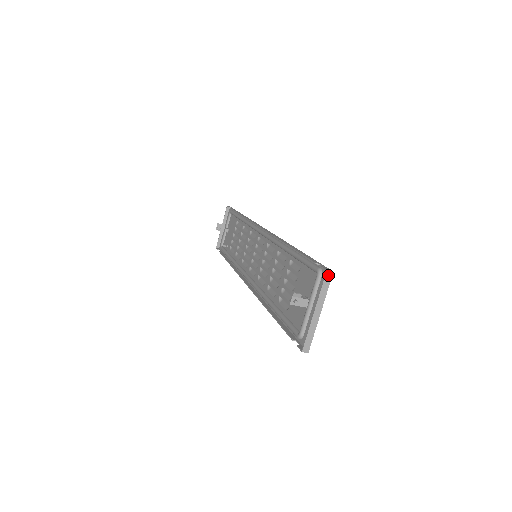
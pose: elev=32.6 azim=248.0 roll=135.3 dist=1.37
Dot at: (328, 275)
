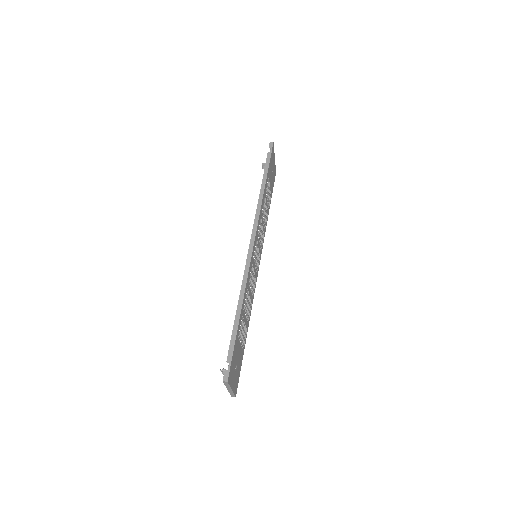
Dot at: (225, 382)
